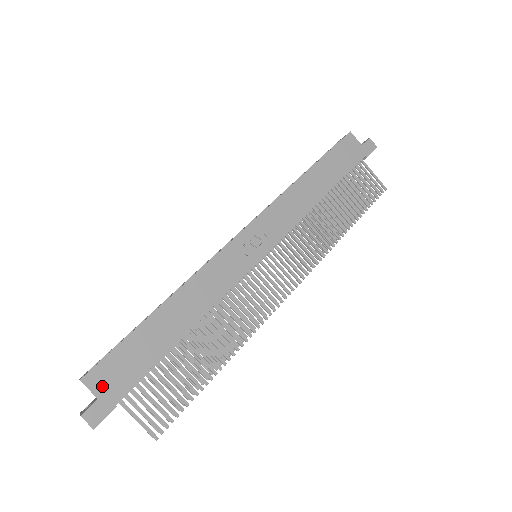
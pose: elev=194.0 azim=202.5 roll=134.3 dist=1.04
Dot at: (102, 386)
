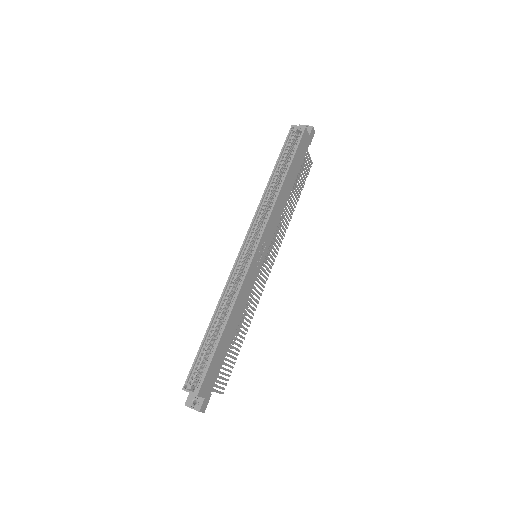
Dot at: (206, 391)
